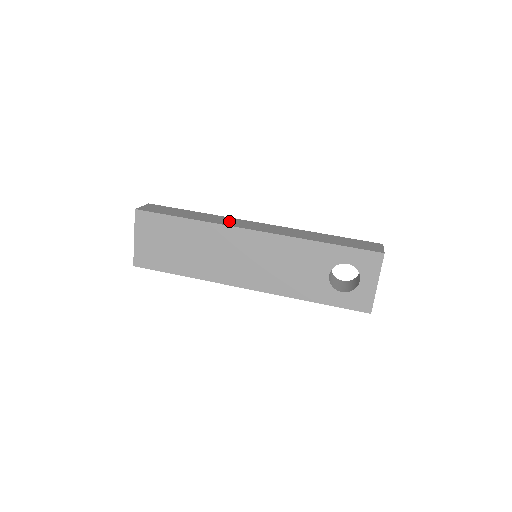
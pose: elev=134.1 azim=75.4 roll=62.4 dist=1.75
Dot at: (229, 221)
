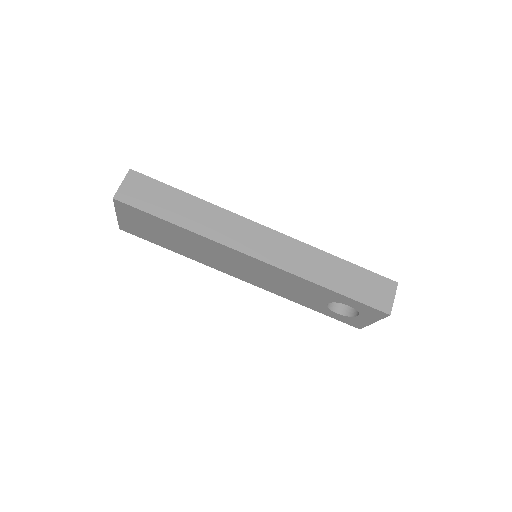
Dot at: (228, 228)
